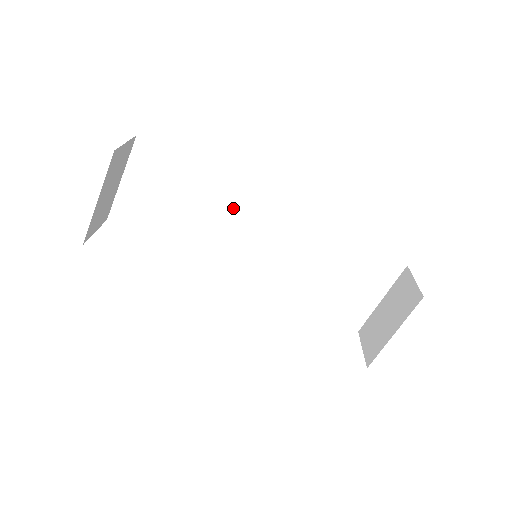
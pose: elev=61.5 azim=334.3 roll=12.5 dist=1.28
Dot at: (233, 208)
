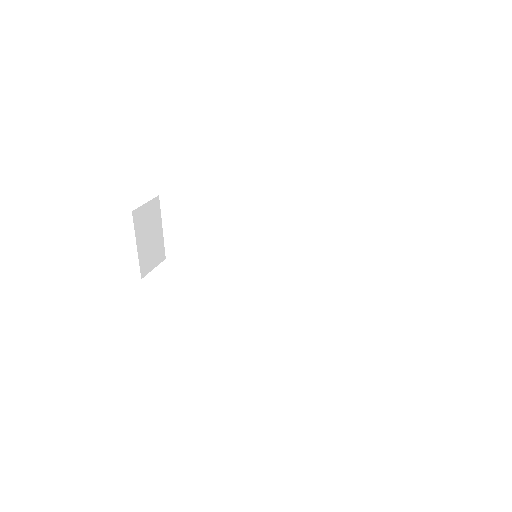
Dot at: (236, 225)
